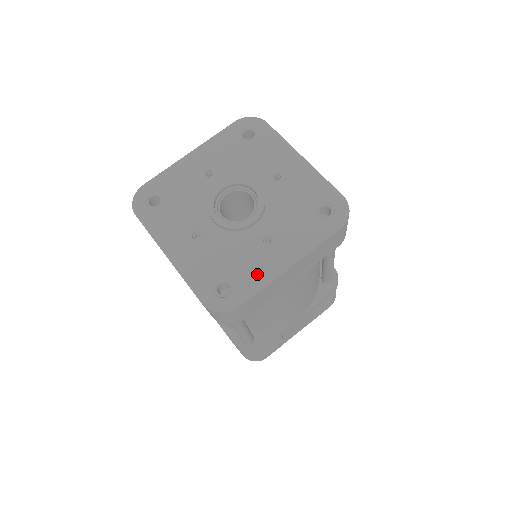
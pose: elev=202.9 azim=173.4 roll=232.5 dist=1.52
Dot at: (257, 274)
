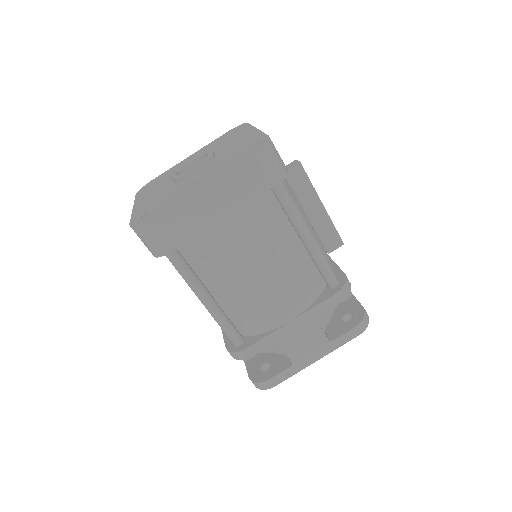
Dot at: (175, 198)
